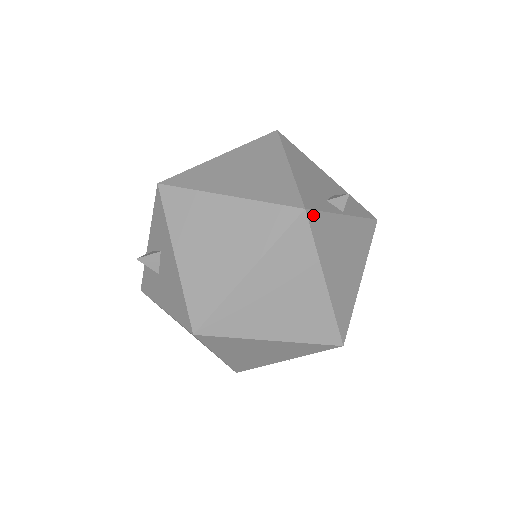
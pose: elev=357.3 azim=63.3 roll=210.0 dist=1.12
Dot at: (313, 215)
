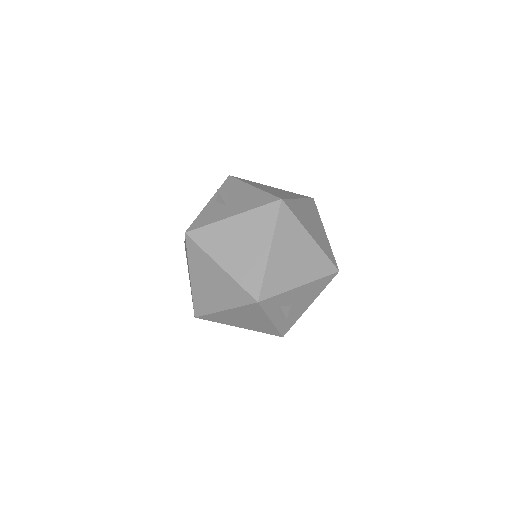
Dot at: occluded
